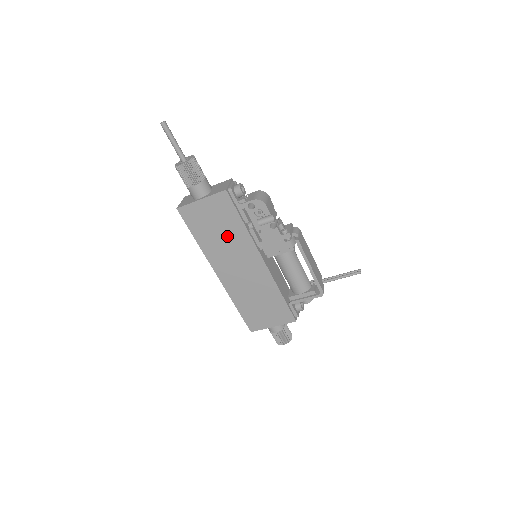
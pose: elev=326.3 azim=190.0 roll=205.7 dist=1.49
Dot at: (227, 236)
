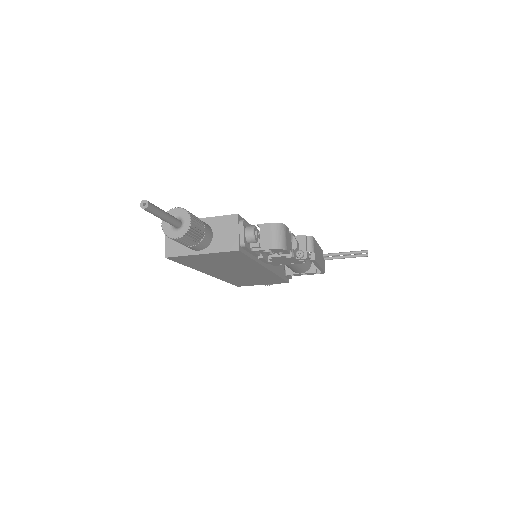
Dot at: (230, 264)
